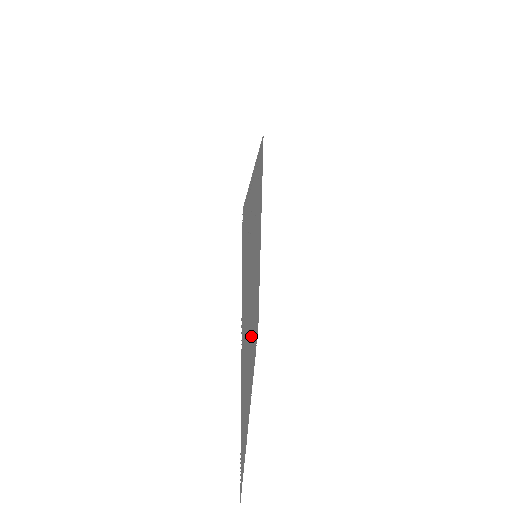
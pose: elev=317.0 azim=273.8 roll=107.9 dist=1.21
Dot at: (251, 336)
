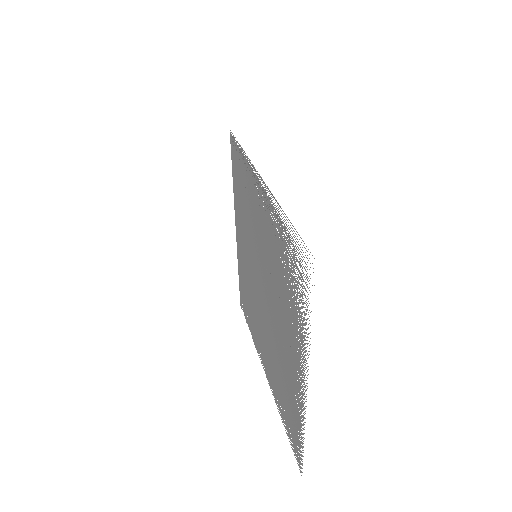
Dot at: (269, 331)
